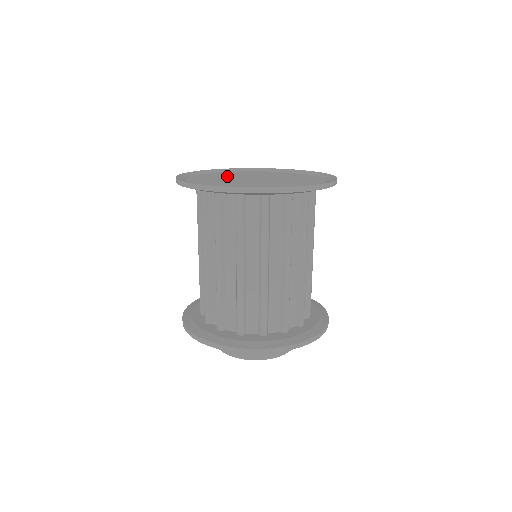
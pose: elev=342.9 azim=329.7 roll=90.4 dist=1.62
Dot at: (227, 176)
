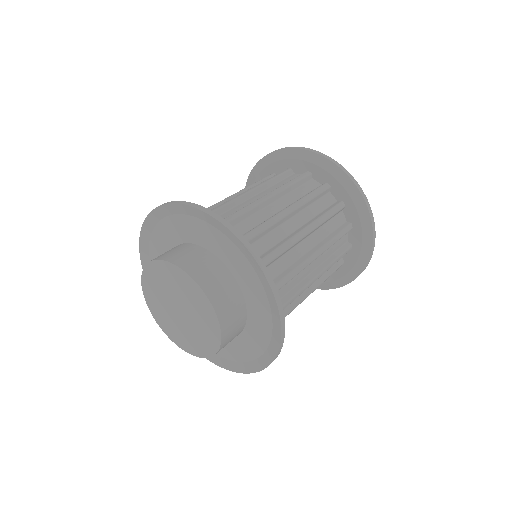
Dot at: occluded
